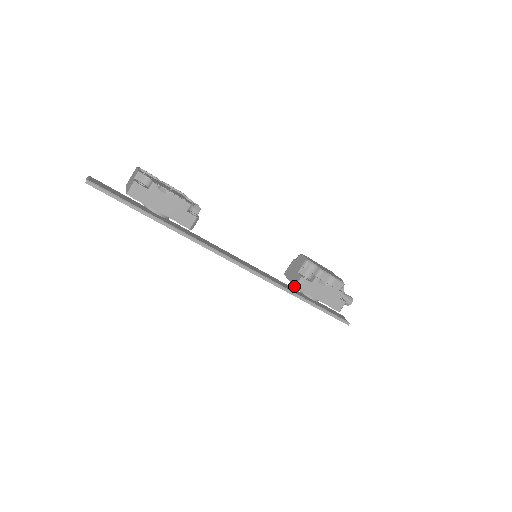
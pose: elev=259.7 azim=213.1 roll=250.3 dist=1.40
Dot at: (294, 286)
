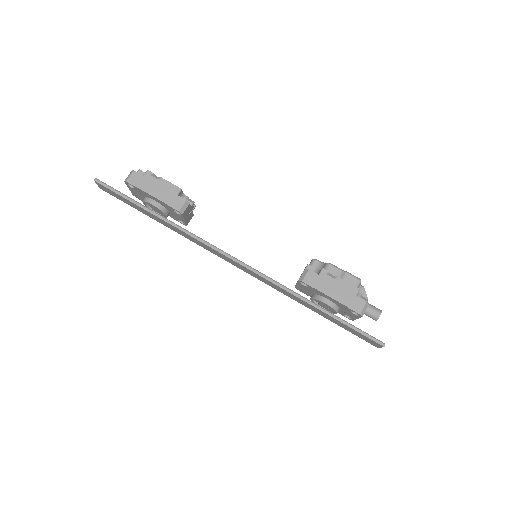
Dot at: (298, 280)
